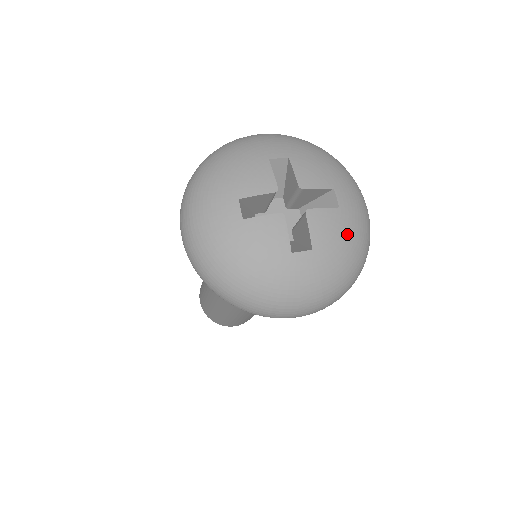
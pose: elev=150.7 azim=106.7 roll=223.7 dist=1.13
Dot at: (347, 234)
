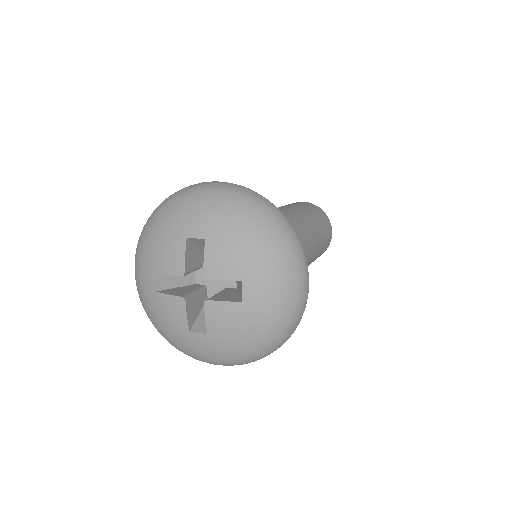
Dot at: (247, 326)
